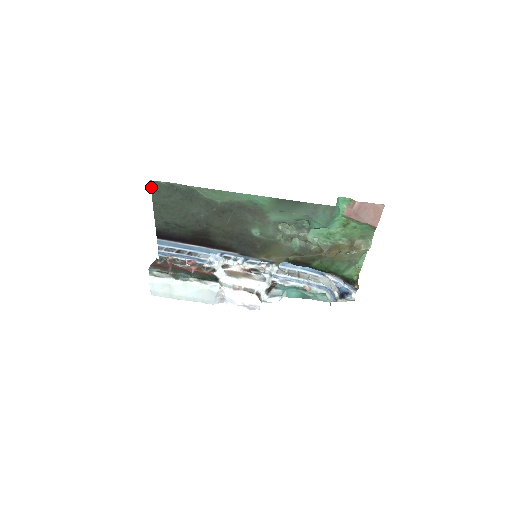
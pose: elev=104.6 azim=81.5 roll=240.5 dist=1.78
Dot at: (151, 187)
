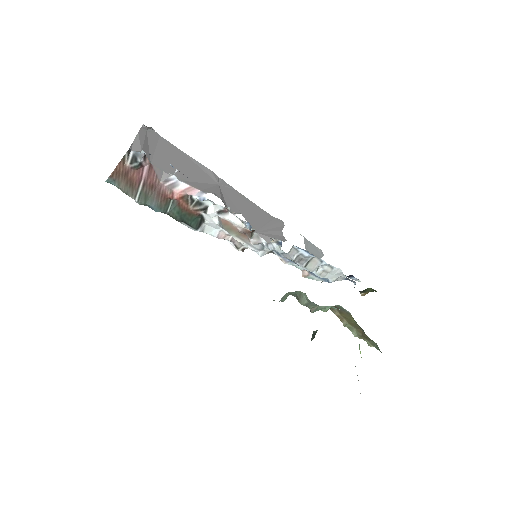
Dot at: occluded
